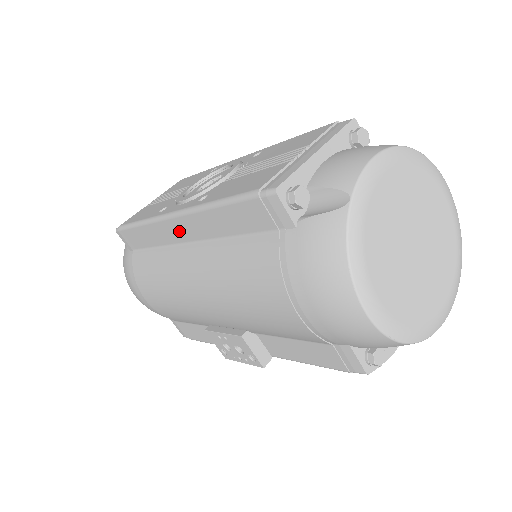
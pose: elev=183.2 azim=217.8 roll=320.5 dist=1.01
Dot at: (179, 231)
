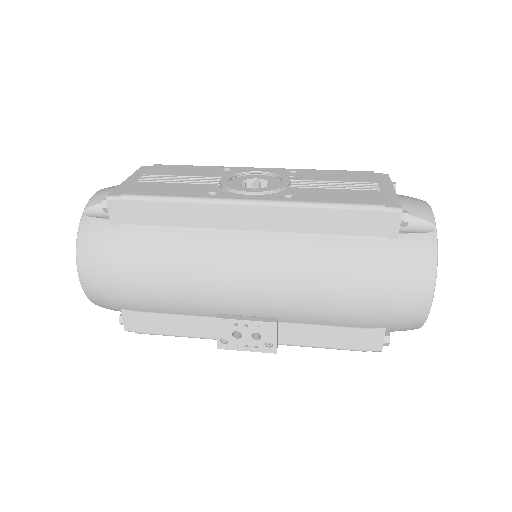
Dot at: (245, 218)
